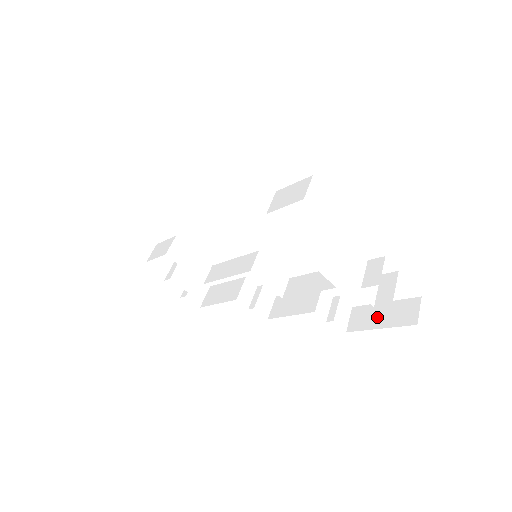
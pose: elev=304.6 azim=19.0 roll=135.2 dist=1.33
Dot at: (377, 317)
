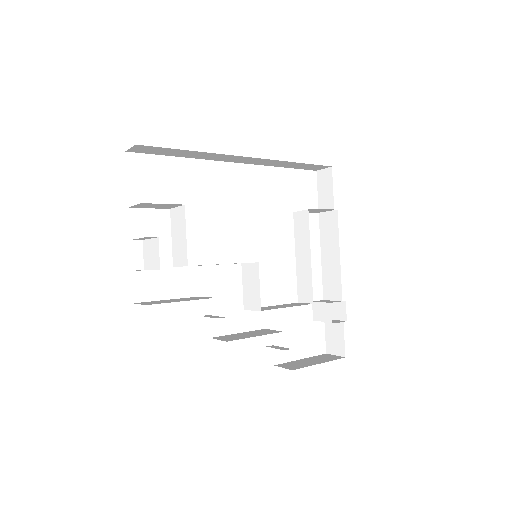
Dot at: (308, 362)
